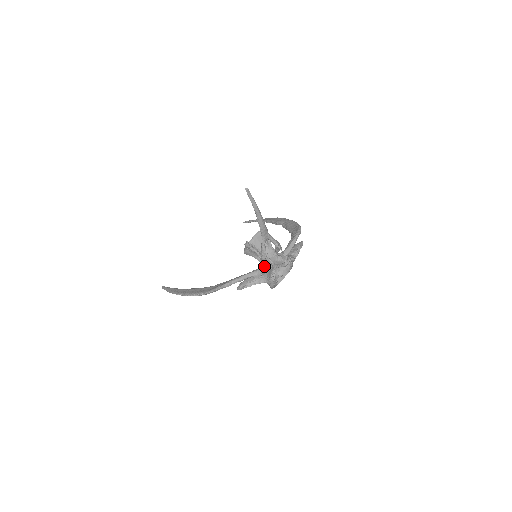
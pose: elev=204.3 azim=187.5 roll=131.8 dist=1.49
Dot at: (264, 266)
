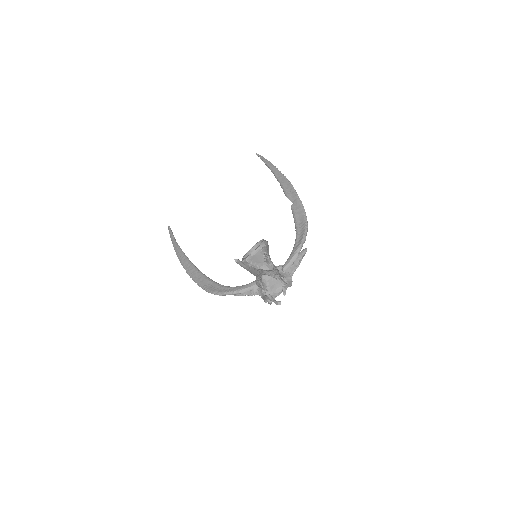
Dot at: occluded
